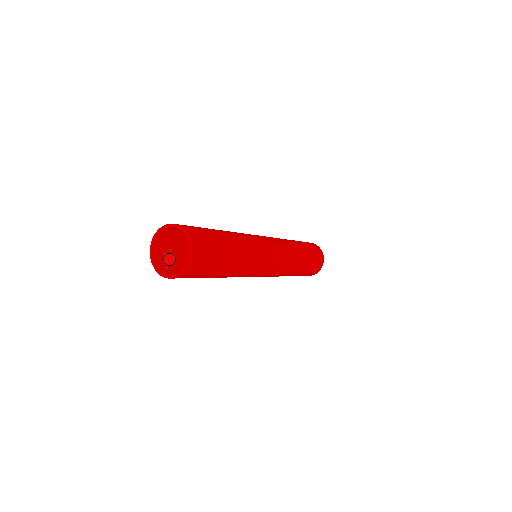
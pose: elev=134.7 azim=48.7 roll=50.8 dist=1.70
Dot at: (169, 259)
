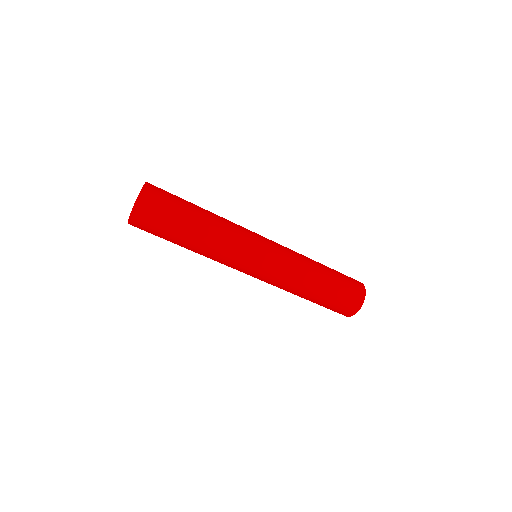
Dot at: occluded
